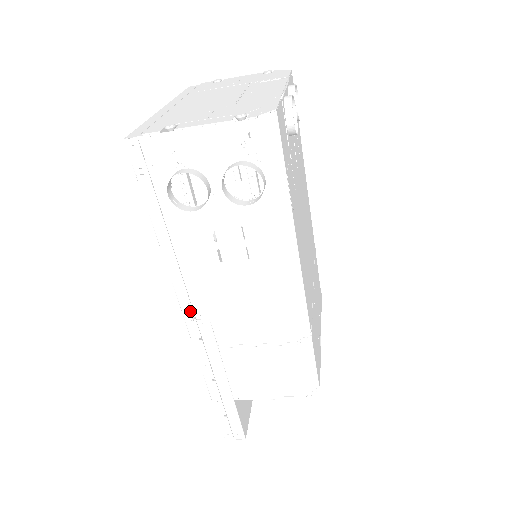
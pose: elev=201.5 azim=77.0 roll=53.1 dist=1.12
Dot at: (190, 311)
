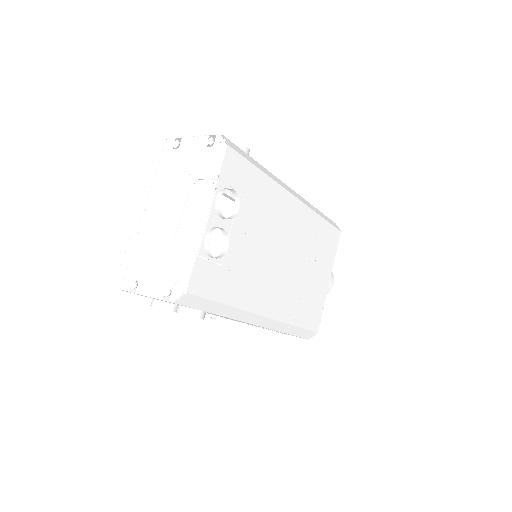
Dot at: (211, 314)
